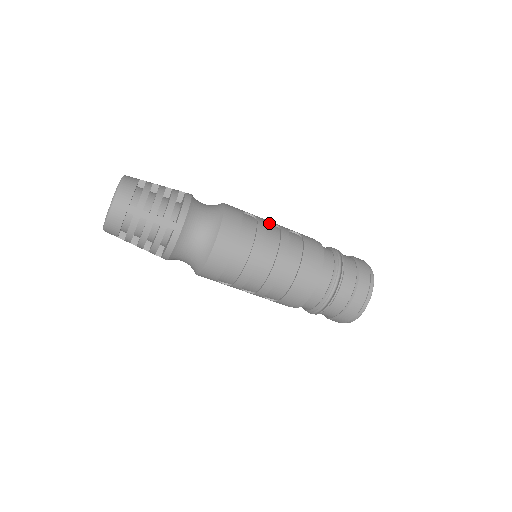
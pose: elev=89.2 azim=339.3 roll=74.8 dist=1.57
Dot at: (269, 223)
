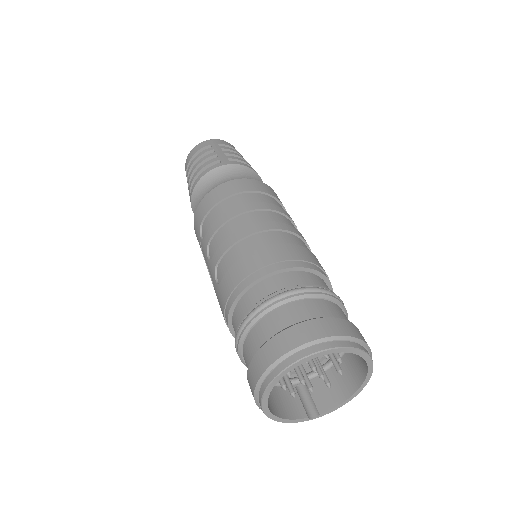
Dot at: occluded
